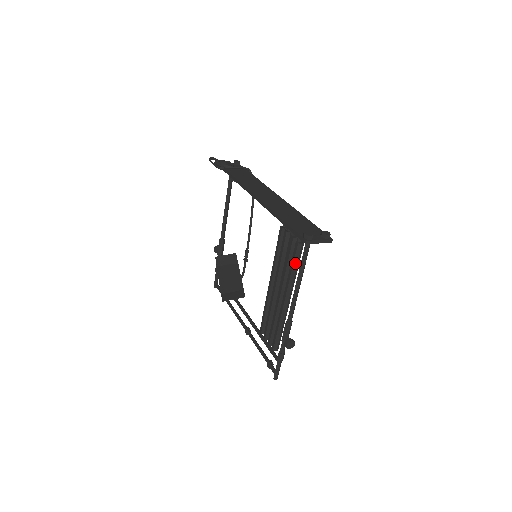
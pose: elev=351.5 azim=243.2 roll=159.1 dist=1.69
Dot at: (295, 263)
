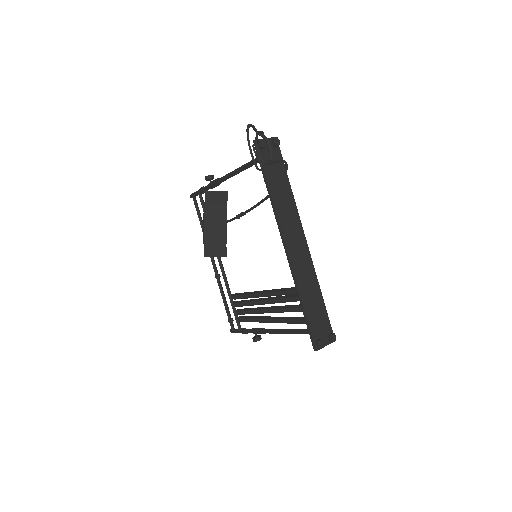
Dot at: (294, 323)
